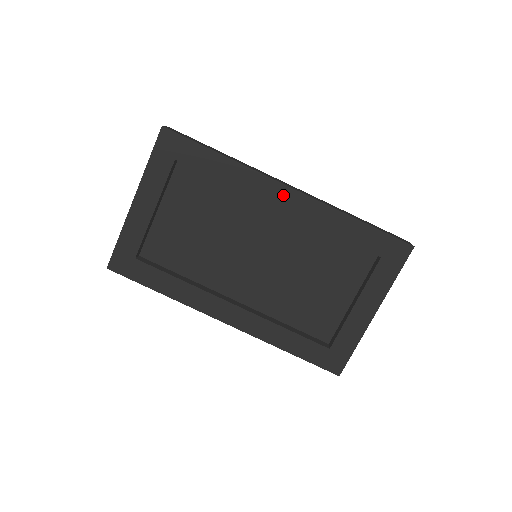
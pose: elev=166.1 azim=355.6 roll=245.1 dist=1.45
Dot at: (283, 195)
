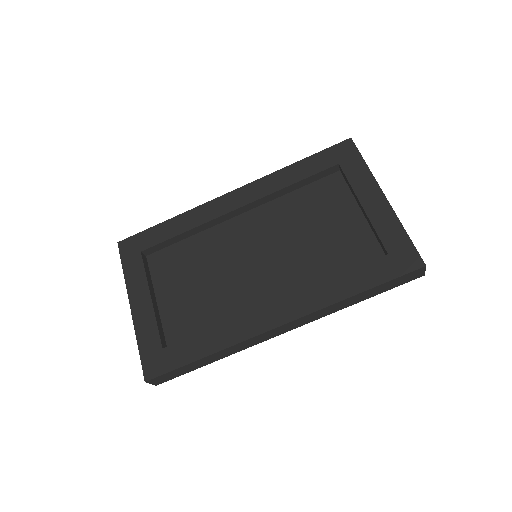
Dot at: (232, 199)
